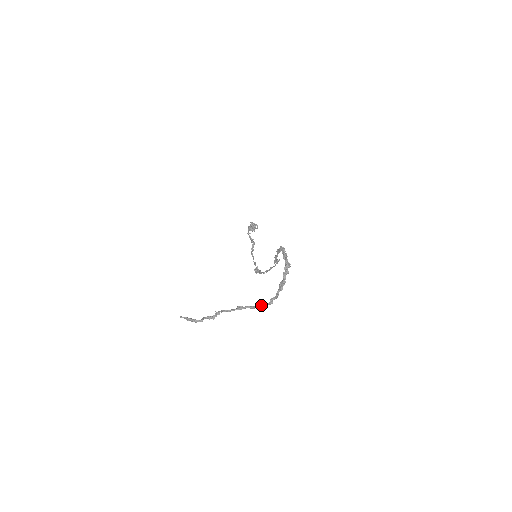
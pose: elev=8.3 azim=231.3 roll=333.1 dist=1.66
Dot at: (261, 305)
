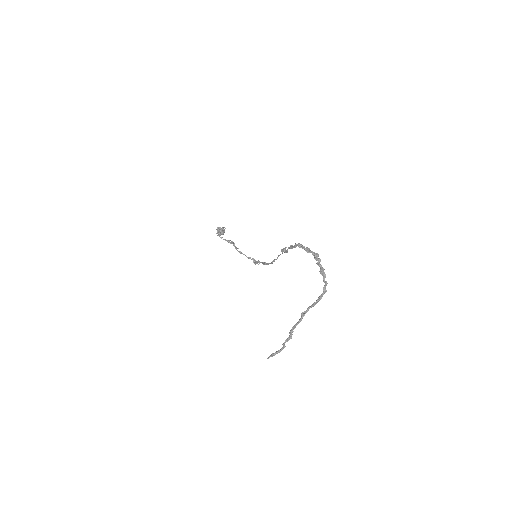
Dot at: (319, 299)
